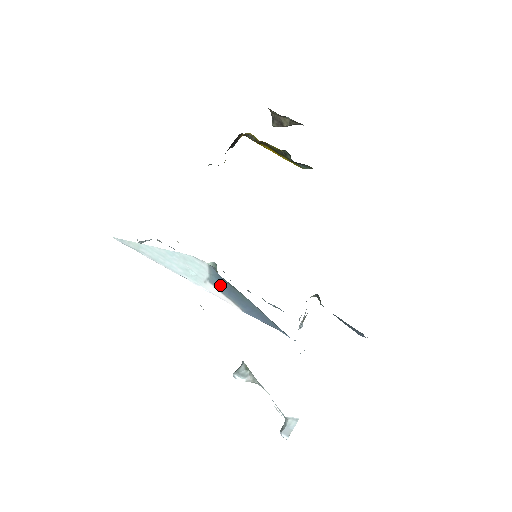
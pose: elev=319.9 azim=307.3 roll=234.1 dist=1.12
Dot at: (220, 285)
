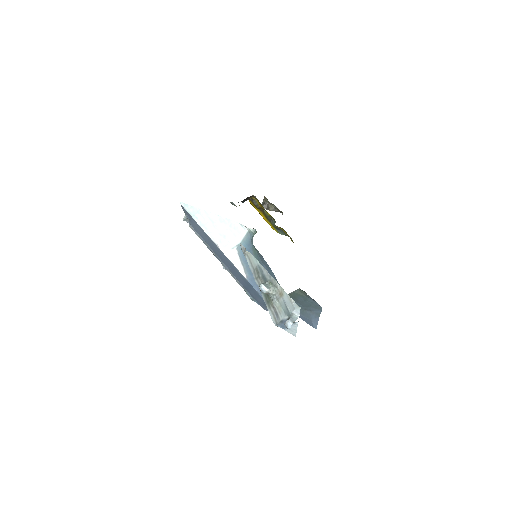
Dot at: occluded
